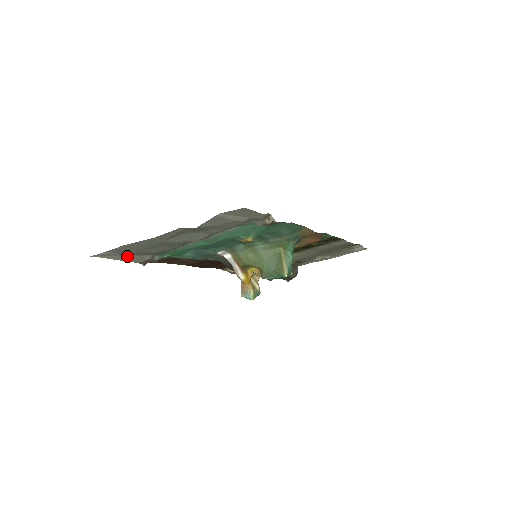
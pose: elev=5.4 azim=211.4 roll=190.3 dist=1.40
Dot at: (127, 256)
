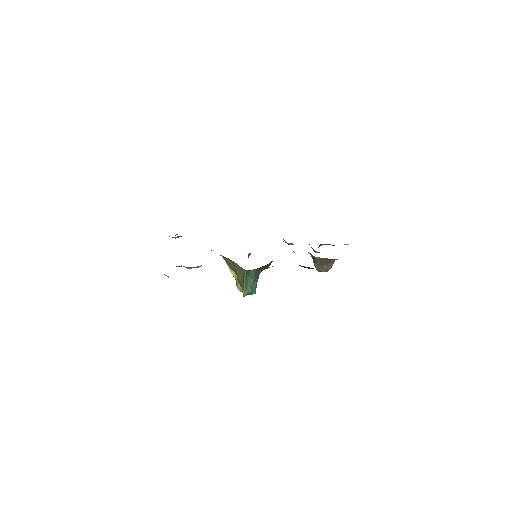
Dot at: occluded
